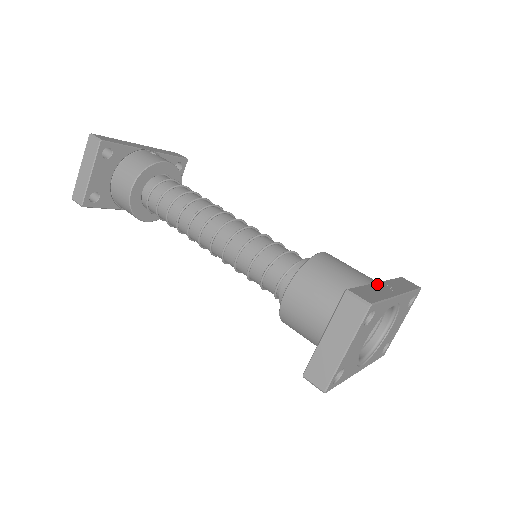
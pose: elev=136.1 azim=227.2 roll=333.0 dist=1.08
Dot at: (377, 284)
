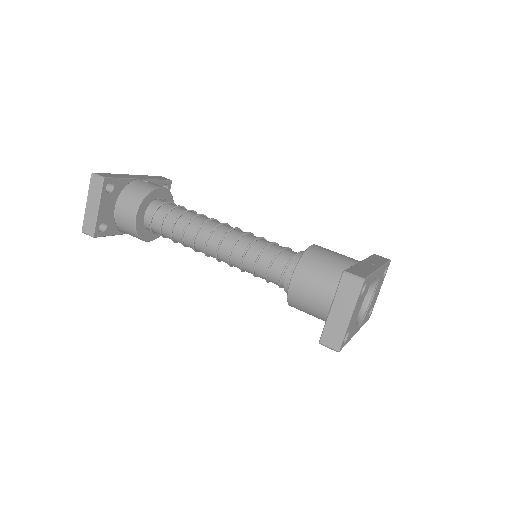
Dot at: (361, 263)
